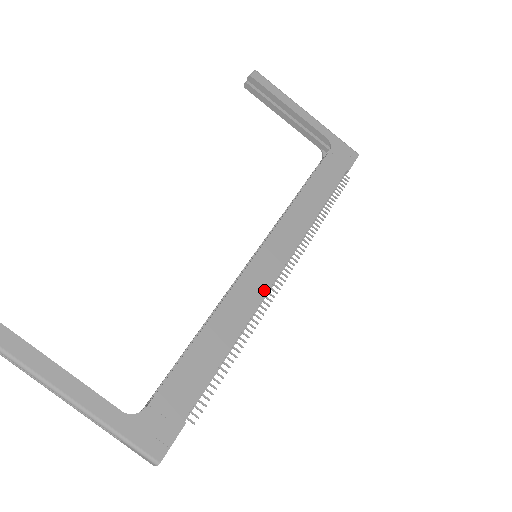
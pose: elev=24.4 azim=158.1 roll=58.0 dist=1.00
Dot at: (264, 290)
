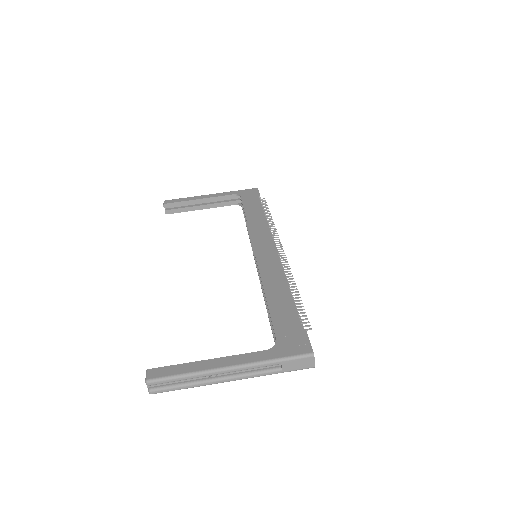
Dot at: (277, 259)
